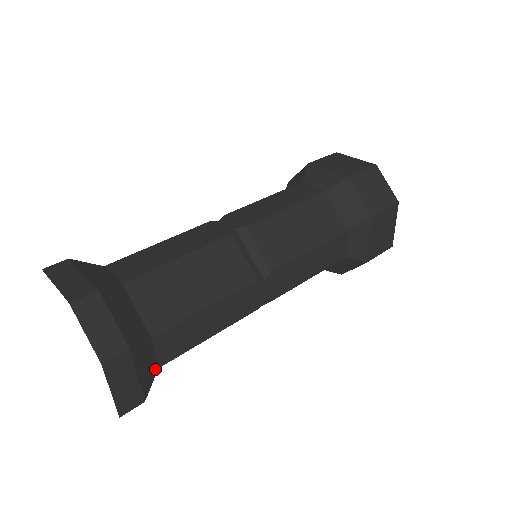
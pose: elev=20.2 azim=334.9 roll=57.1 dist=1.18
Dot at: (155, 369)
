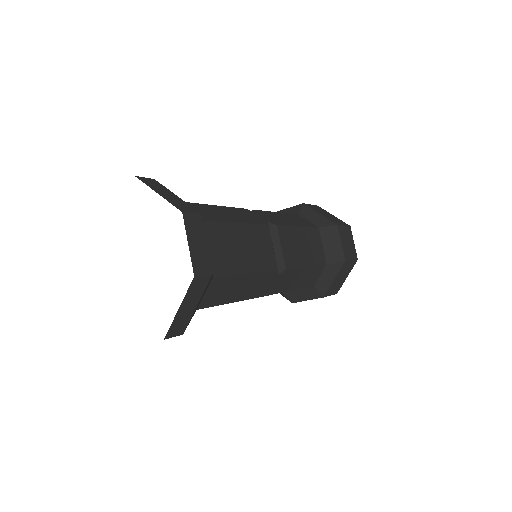
Dot at: (196, 309)
